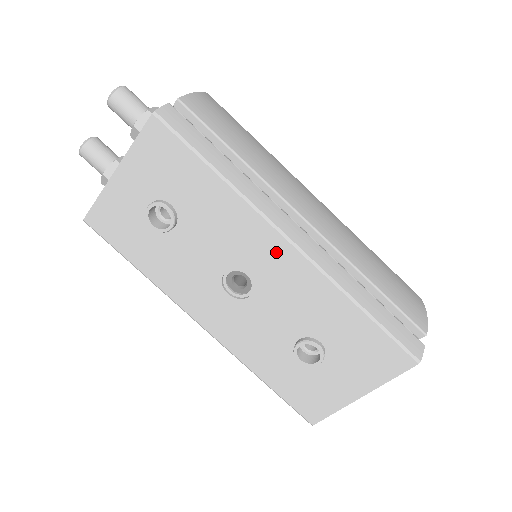
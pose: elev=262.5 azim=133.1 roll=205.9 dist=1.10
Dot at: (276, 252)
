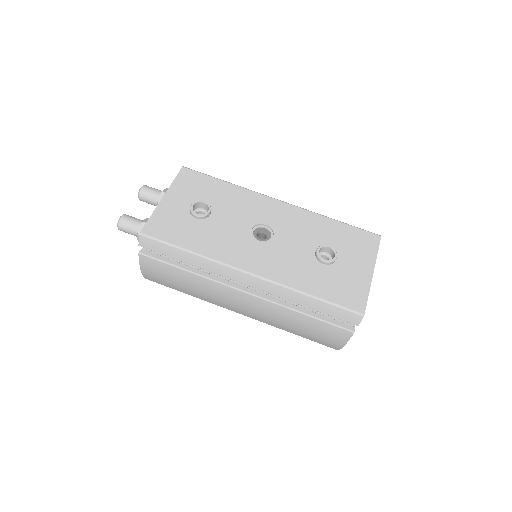
Dot at: (275, 207)
